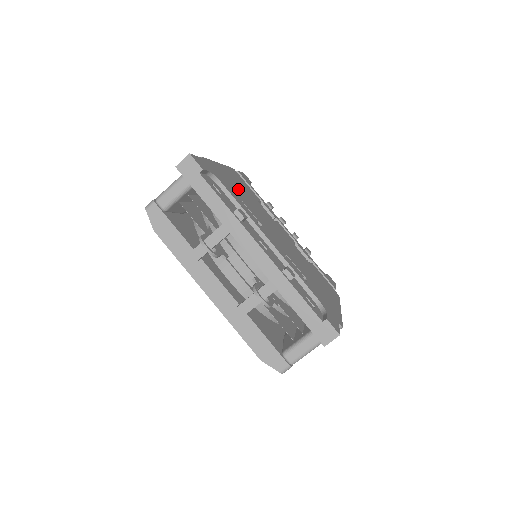
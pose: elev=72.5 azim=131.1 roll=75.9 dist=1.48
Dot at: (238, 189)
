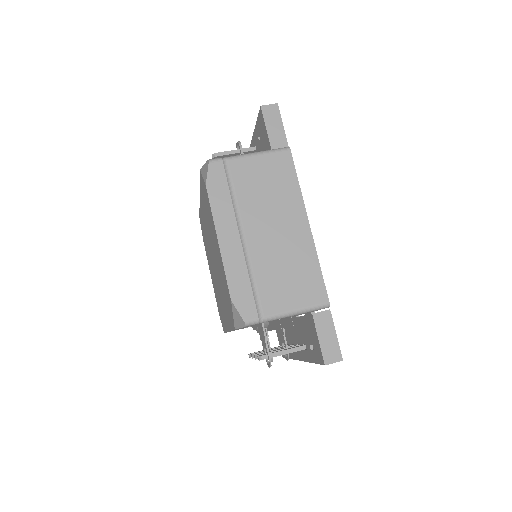
Dot at: occluded
